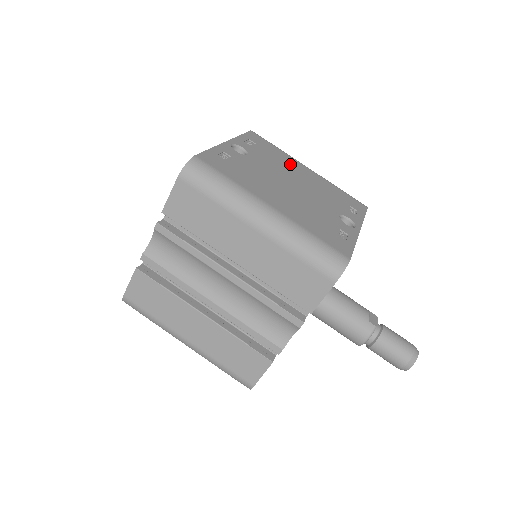
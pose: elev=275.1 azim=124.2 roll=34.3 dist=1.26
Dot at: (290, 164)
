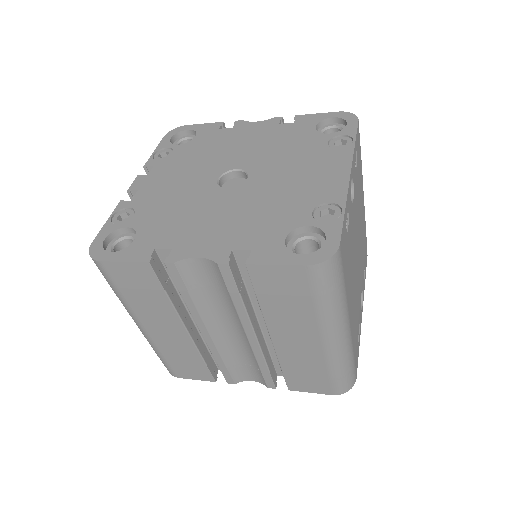
Dot at: (361, 197)
